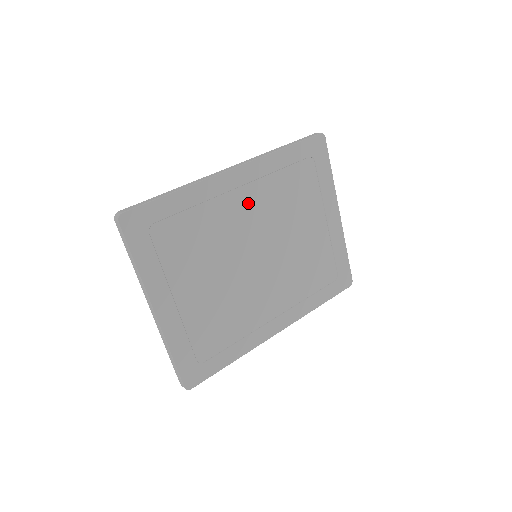
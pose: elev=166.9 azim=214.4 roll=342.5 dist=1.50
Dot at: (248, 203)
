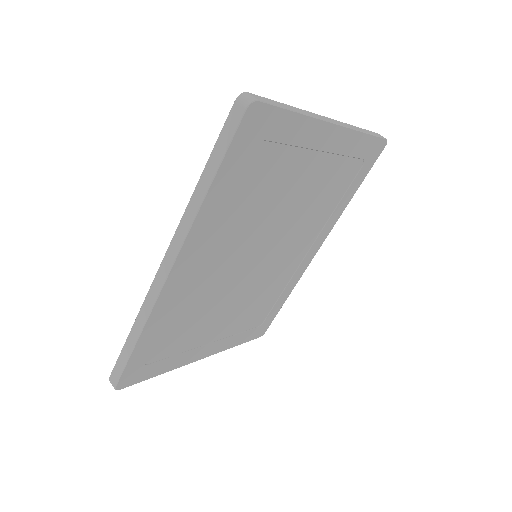
Dot at: (213, 260)
